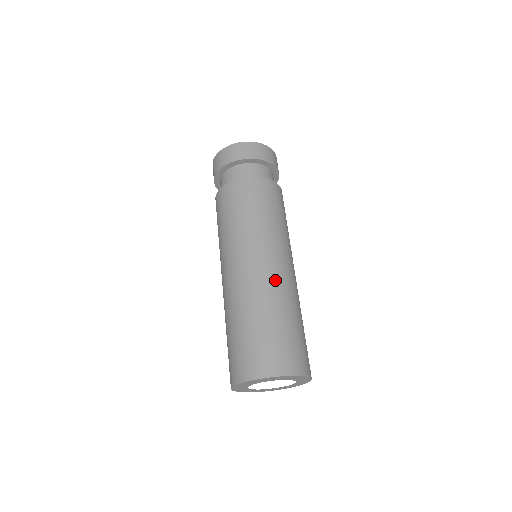
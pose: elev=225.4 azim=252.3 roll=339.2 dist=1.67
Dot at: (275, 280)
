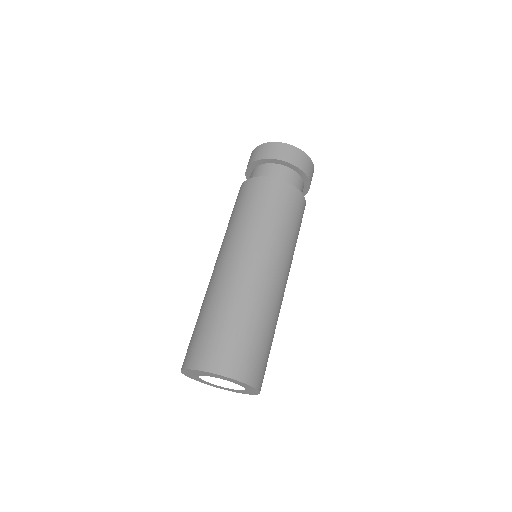
Dot at: (228, 277)
